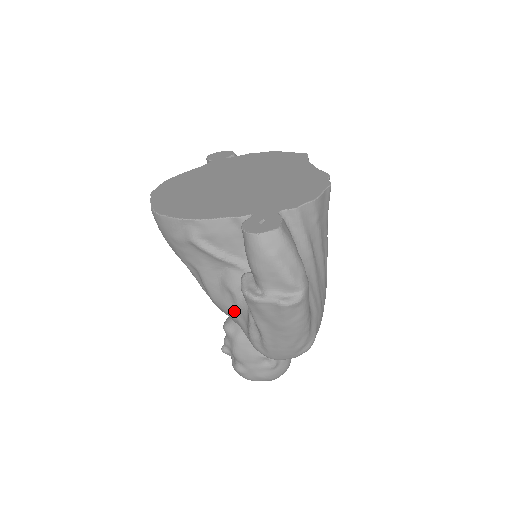
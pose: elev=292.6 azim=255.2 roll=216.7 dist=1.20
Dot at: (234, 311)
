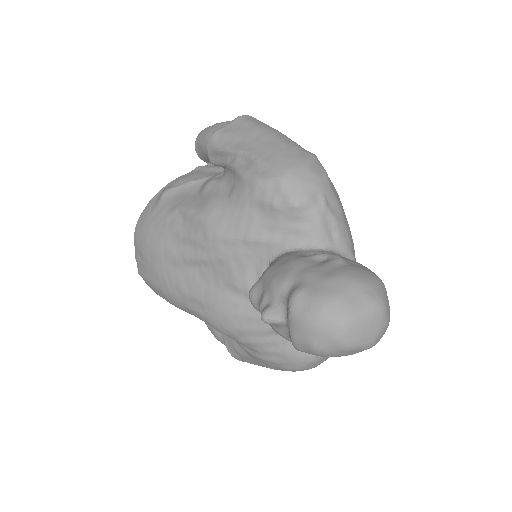
Dot at: (223, 196)
